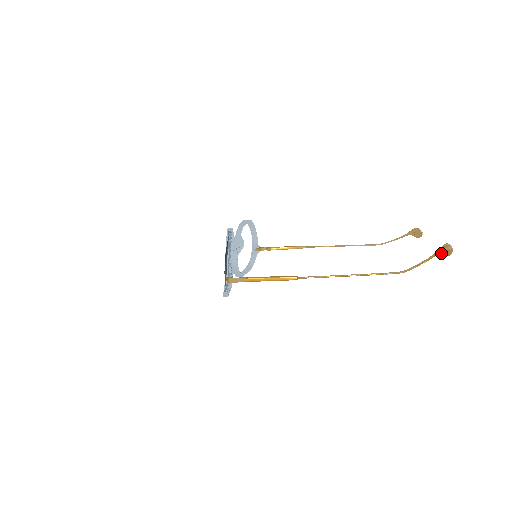
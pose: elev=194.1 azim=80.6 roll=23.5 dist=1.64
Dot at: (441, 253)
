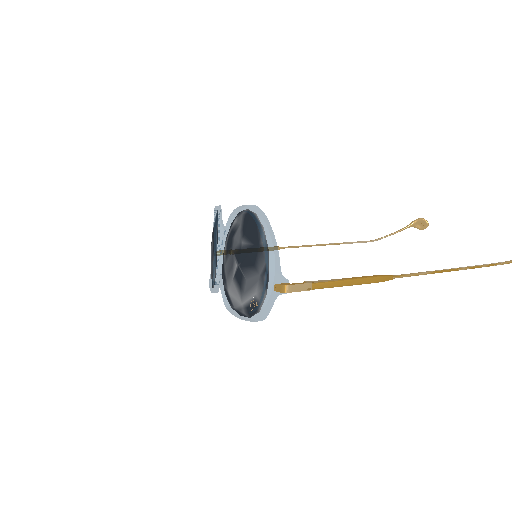
Dot at: out of frame
